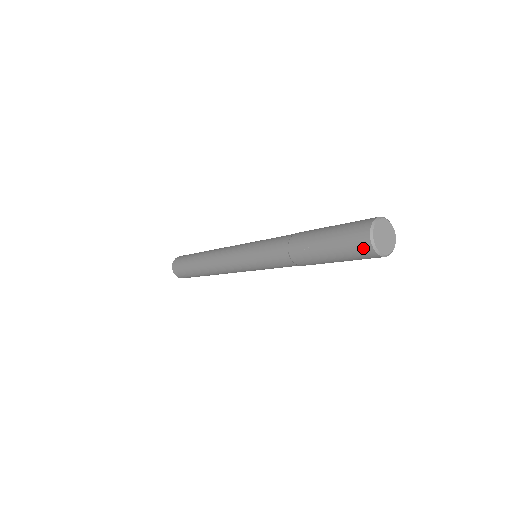
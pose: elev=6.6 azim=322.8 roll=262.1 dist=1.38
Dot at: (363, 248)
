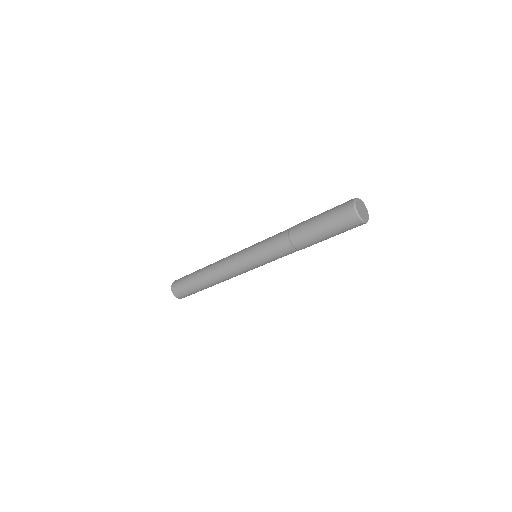
Dot at: (347, 206)
